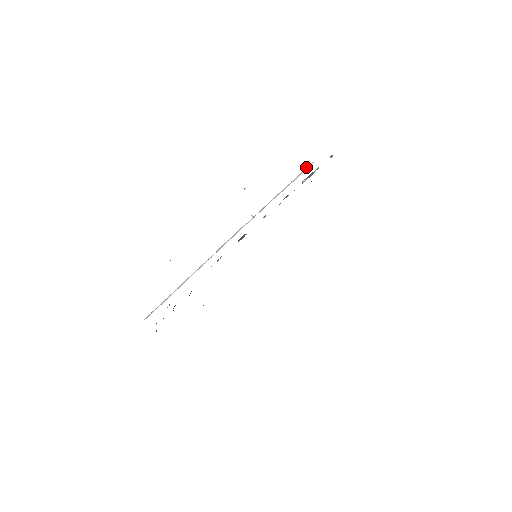
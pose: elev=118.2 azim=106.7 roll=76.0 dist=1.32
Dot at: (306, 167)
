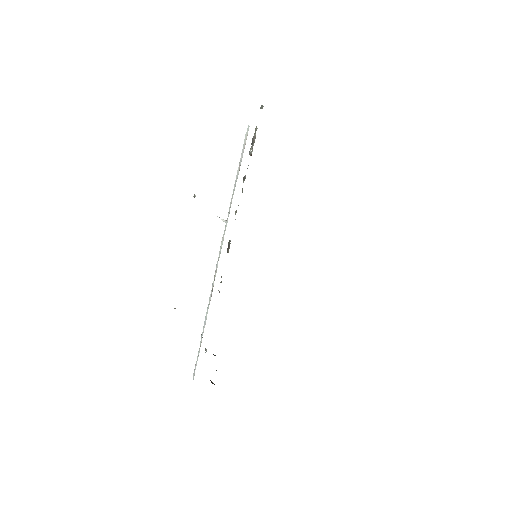
Dot at: occluded
